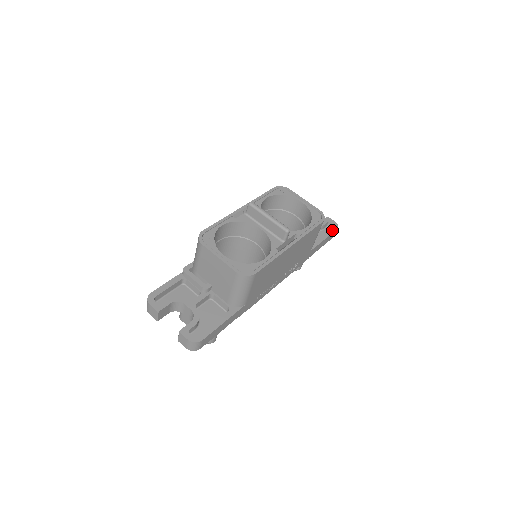
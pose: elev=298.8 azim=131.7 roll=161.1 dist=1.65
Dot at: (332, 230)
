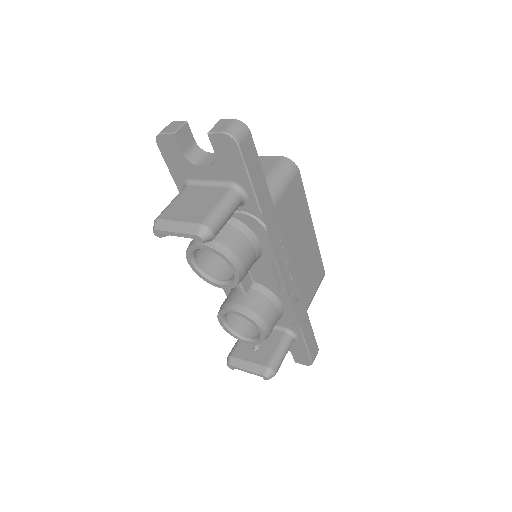
Dot at: occluded
